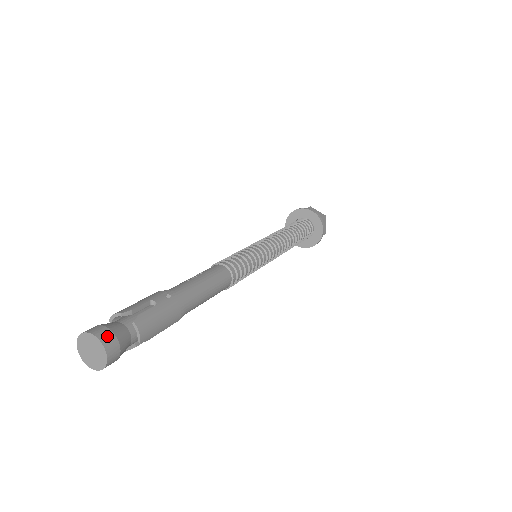
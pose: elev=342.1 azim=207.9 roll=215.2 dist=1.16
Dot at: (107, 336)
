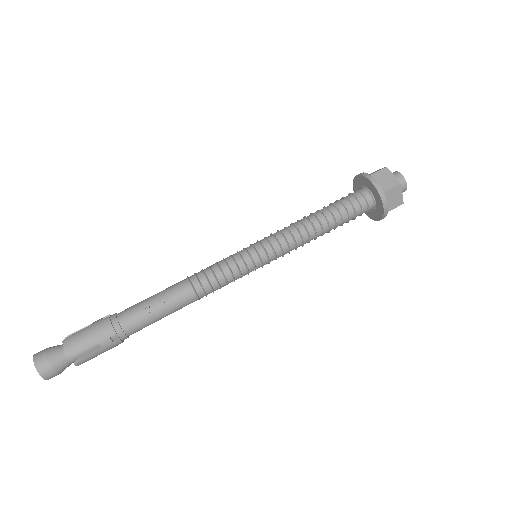
Dot at: (50, 376)
